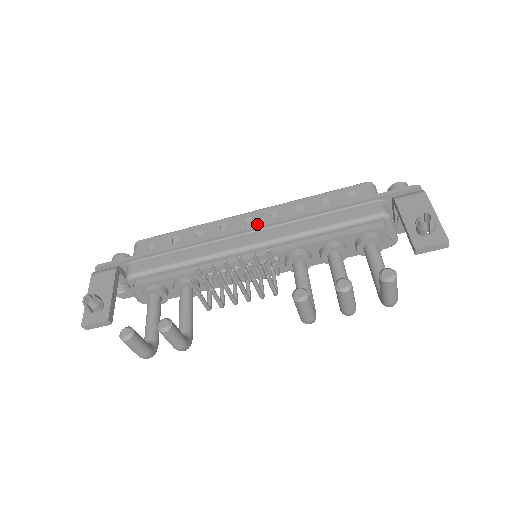
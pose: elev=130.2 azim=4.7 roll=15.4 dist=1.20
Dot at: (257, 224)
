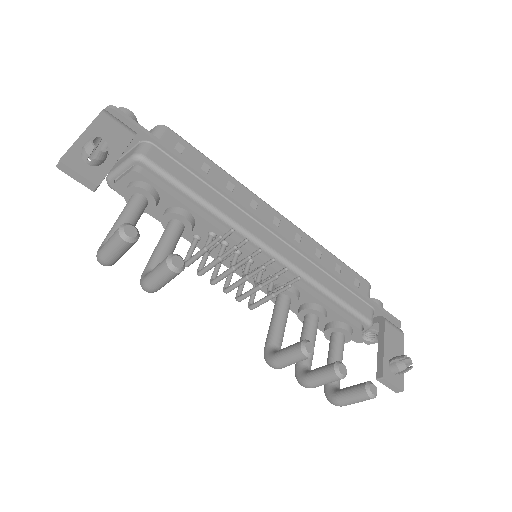
Dot at: occluded
